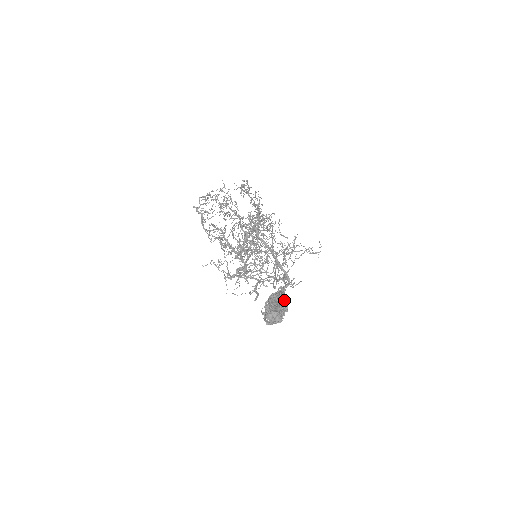
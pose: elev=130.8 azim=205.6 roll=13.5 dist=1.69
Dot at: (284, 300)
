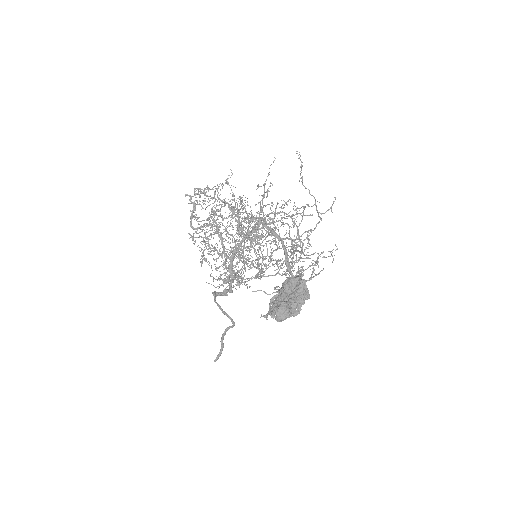
Dot at: occluded
